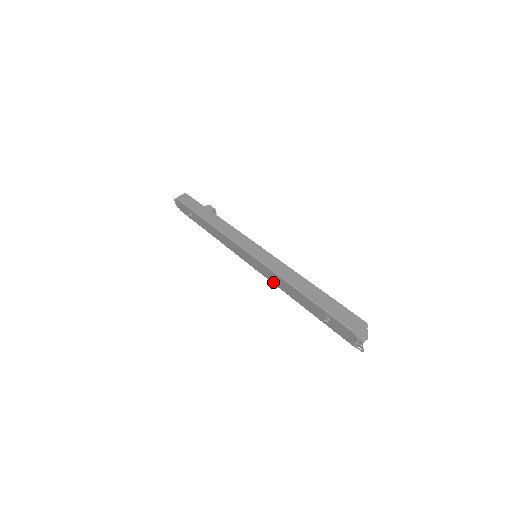
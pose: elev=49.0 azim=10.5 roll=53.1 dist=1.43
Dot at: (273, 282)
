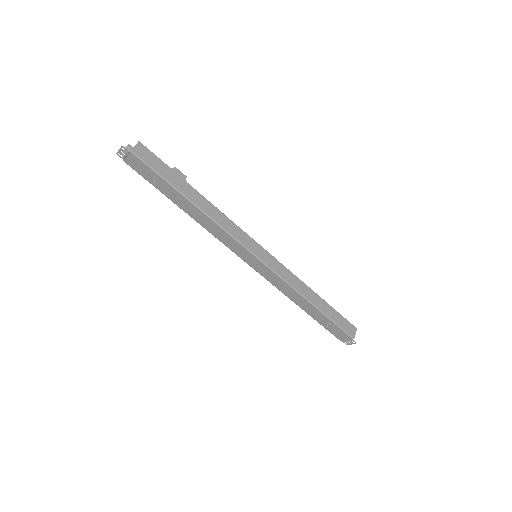
Dot at: (275, 285)
